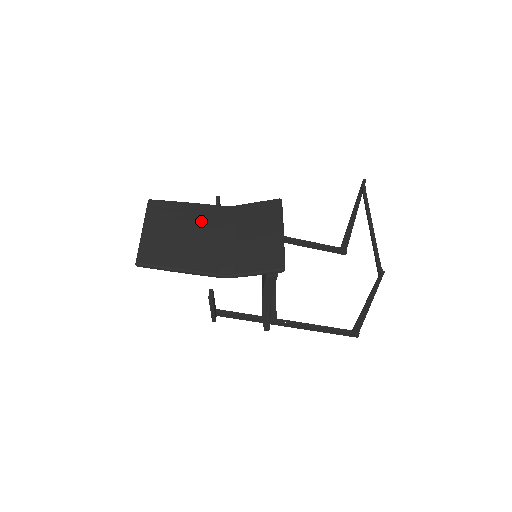
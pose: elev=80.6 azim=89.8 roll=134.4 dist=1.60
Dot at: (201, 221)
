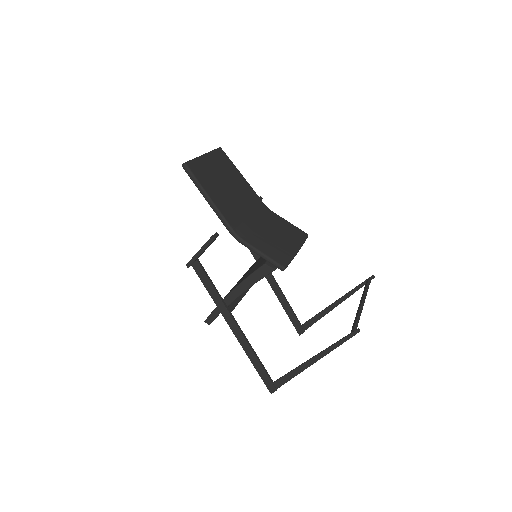
Dot at: (244, 193)
